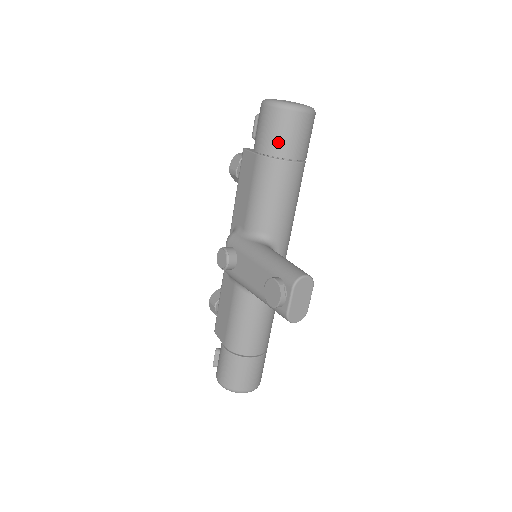
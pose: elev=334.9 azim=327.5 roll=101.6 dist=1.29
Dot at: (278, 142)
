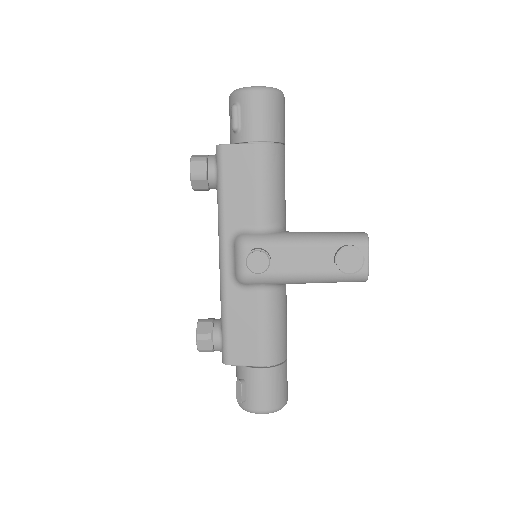
Dot at: (277, 127)
